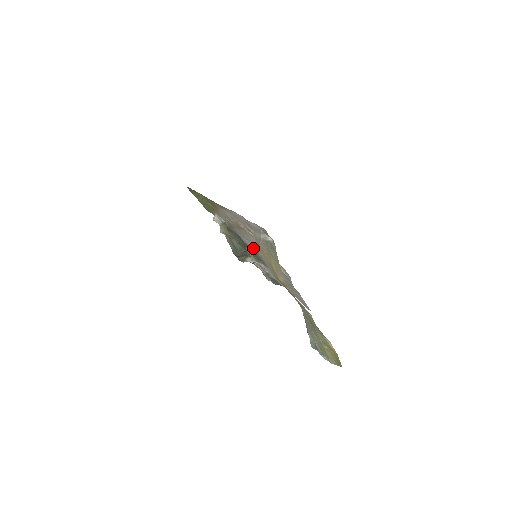
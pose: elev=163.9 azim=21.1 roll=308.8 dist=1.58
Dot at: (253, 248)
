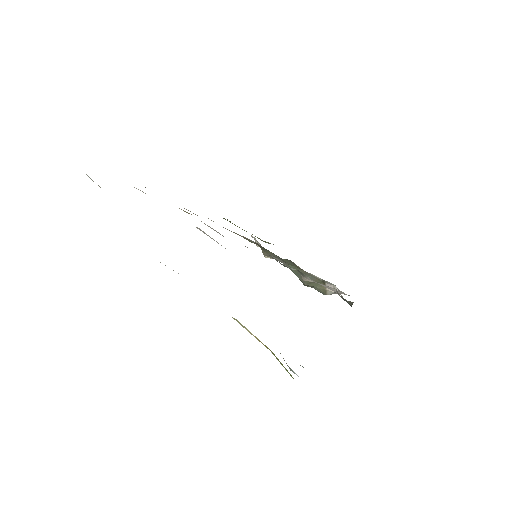
Dot at: occluded
